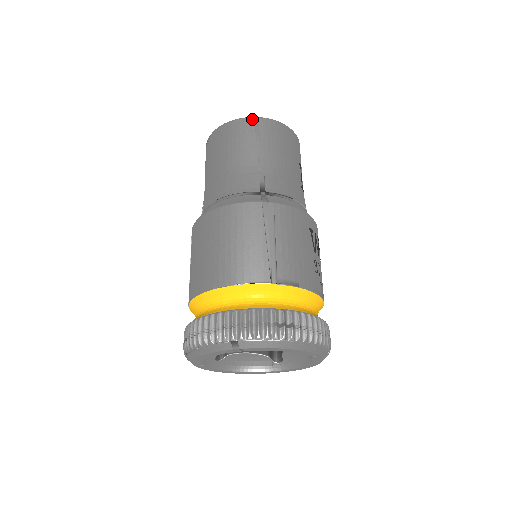
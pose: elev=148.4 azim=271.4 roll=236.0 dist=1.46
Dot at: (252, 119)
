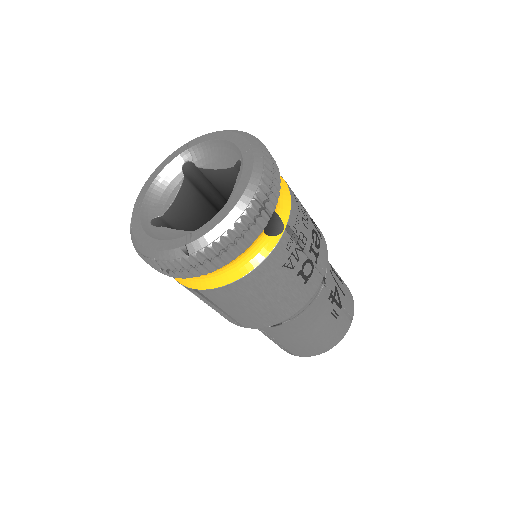
Dot at: occluded
